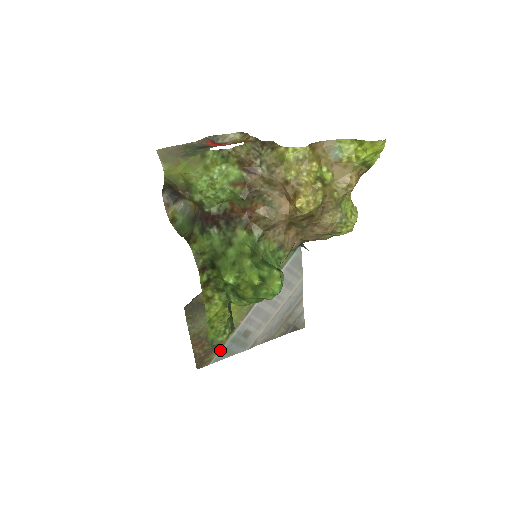
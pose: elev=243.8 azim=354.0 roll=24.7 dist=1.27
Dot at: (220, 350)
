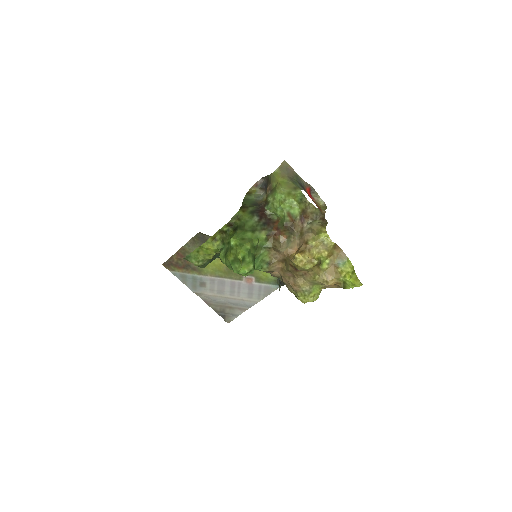
Dot at: (183, 273)
